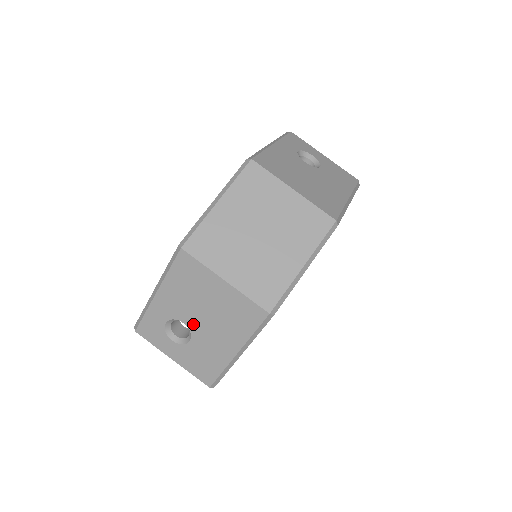
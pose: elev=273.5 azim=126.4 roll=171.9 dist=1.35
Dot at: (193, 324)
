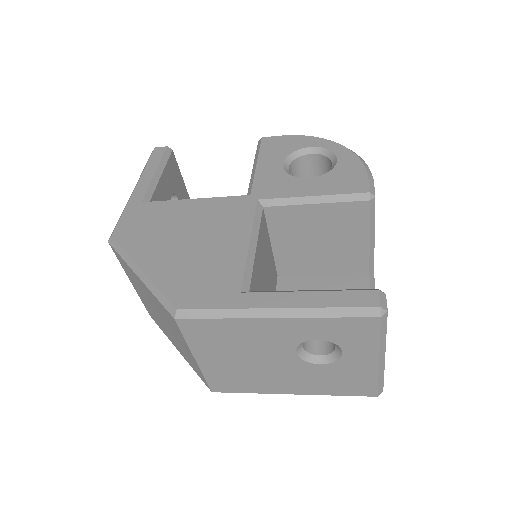
Dot at: occluded
